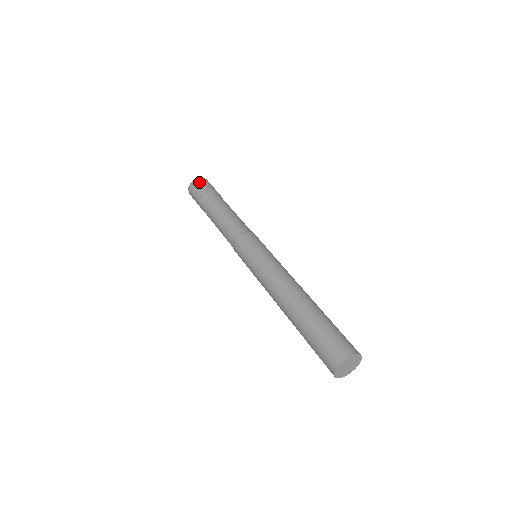
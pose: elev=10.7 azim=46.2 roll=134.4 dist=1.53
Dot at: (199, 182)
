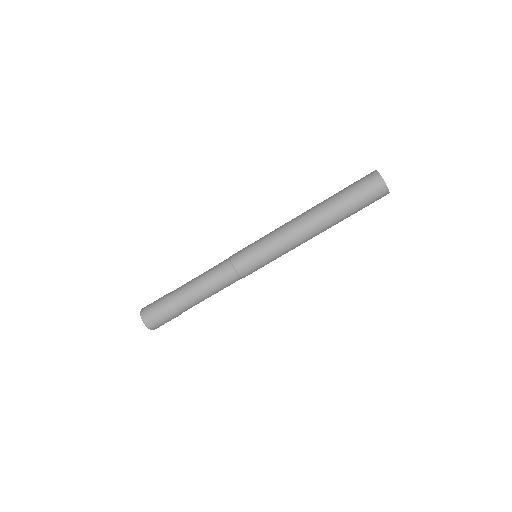
Dot at: occluded
